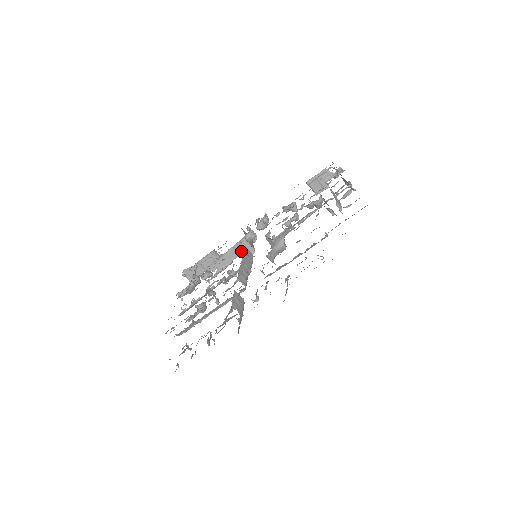
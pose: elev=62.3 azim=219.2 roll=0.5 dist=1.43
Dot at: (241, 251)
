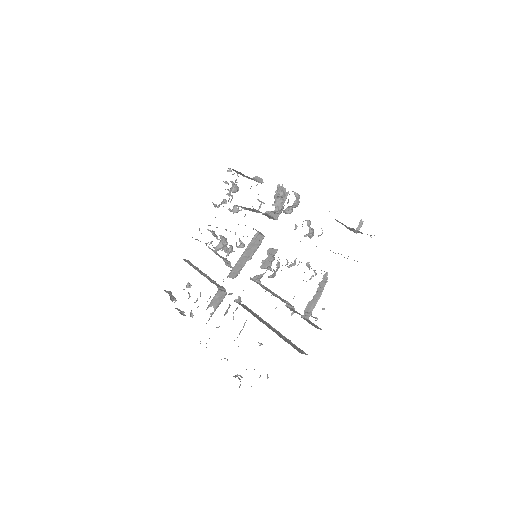
Dot at: (264, 214)
